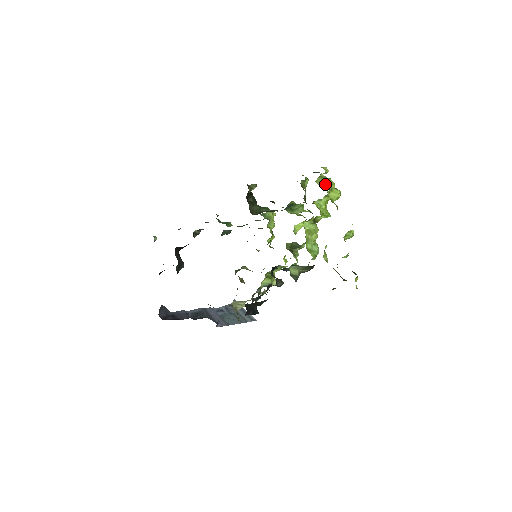
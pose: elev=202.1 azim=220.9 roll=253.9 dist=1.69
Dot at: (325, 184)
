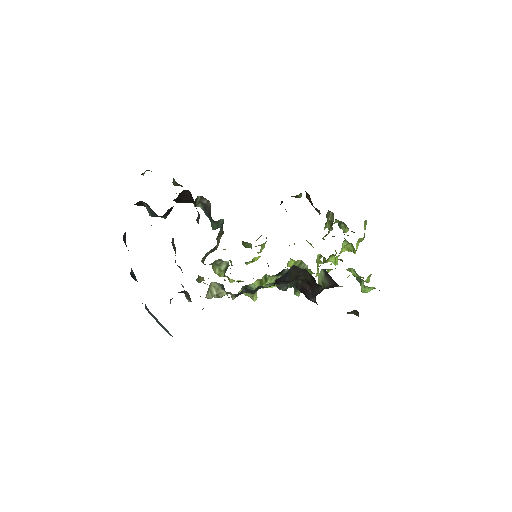
Dot at: occluded
